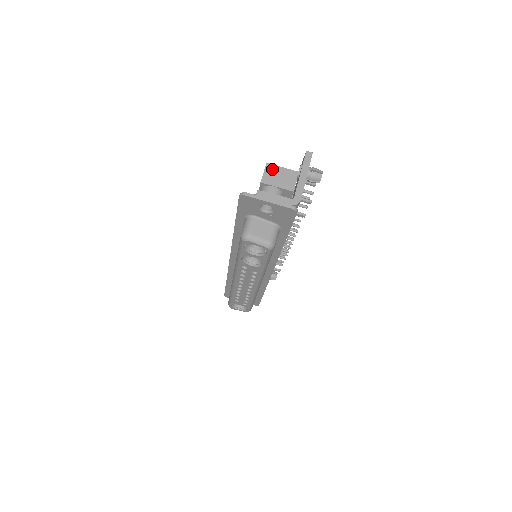
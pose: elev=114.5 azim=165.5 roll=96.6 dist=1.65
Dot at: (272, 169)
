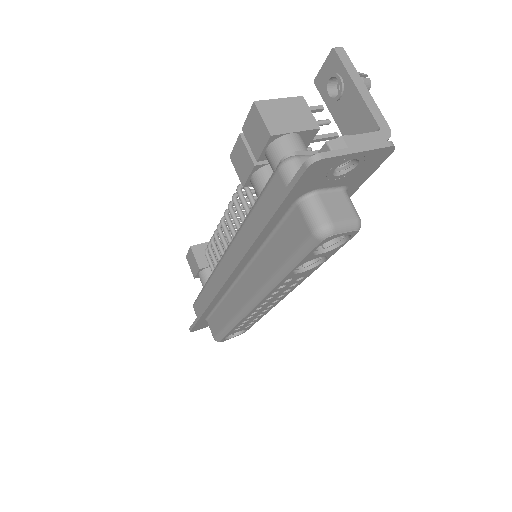
Dot at: (269, 108)
